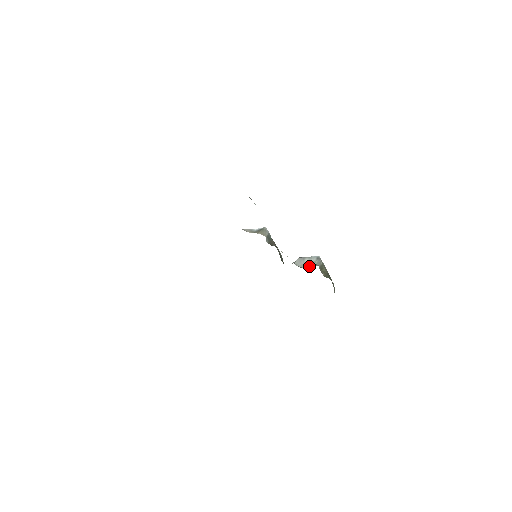
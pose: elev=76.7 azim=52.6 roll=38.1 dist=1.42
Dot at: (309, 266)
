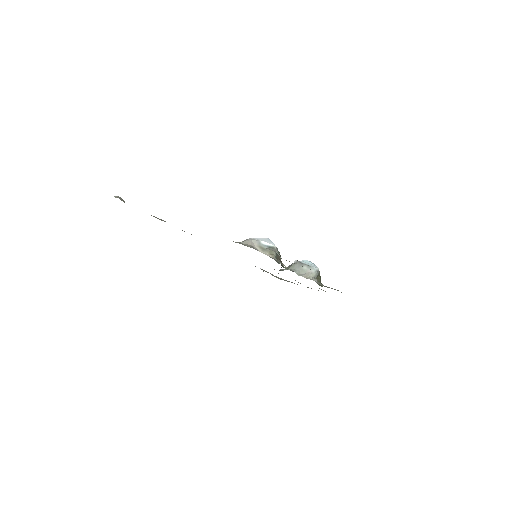
Dot at: (307, 278)
